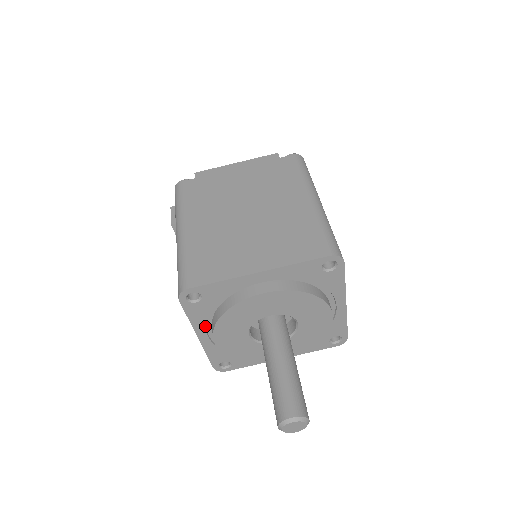
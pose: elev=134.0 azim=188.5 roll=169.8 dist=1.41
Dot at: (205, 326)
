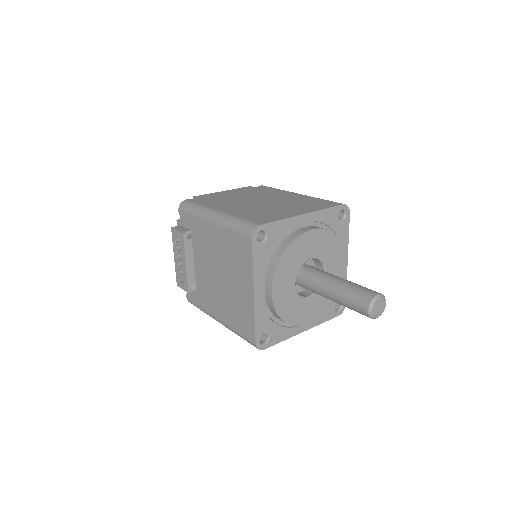
Dot at: (262, 277)
